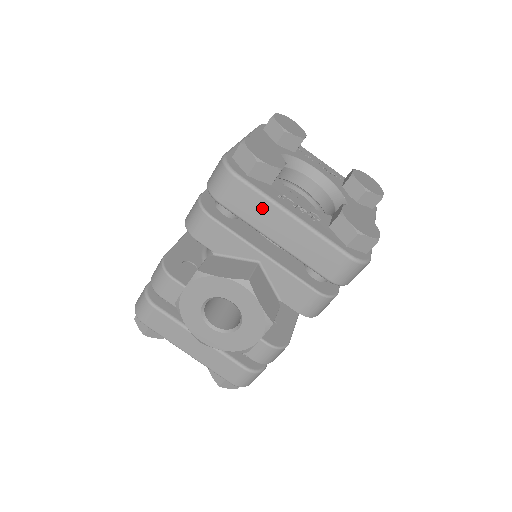
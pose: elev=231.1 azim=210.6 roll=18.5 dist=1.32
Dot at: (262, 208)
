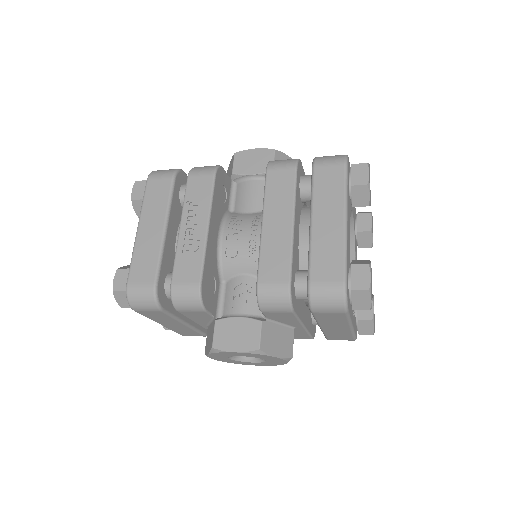
Dot at: (339, 322)
